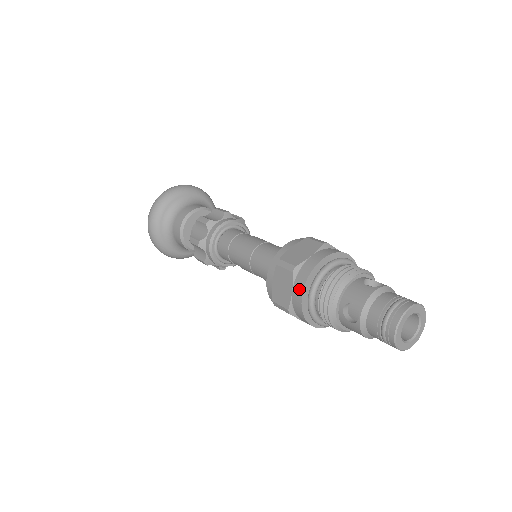
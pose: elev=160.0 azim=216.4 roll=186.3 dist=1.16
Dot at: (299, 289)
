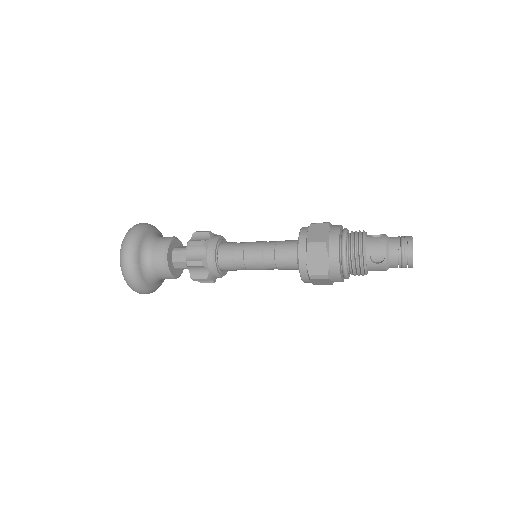
Dot at: (335, 256)
